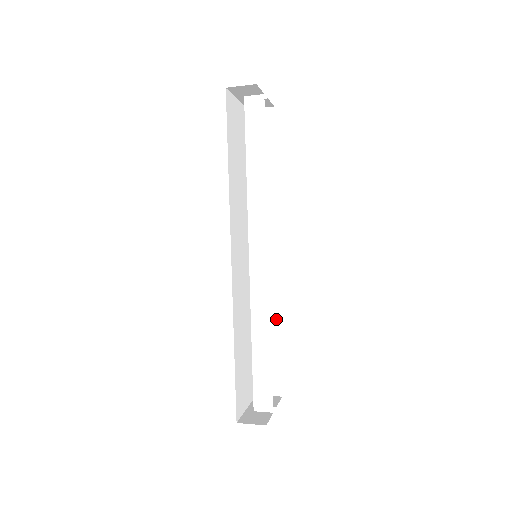
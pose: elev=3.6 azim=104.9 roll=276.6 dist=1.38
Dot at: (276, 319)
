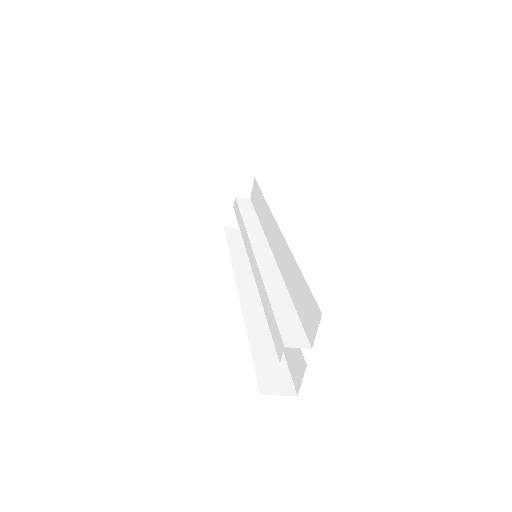
Dot at: occluded
